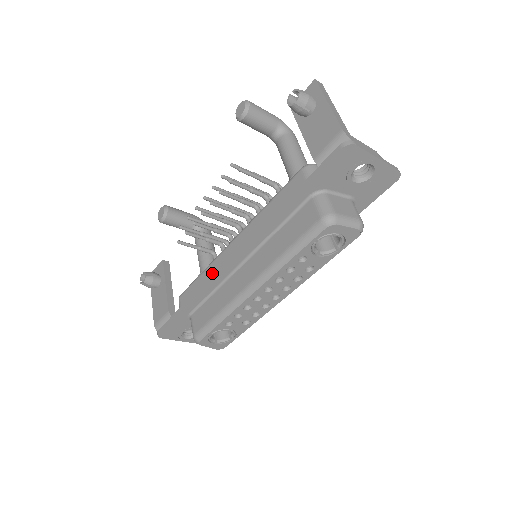
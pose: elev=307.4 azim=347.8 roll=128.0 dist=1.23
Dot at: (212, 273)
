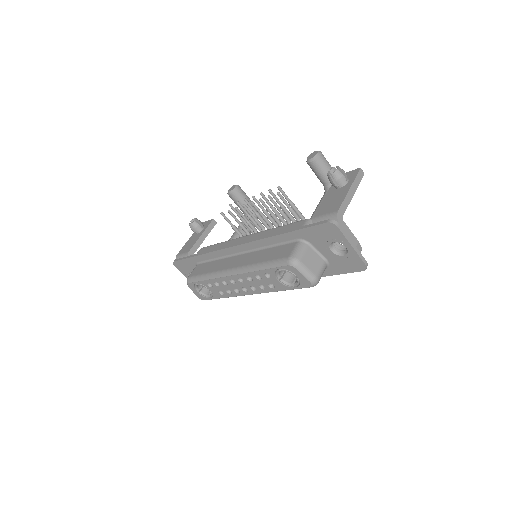
Dot at: occluded
